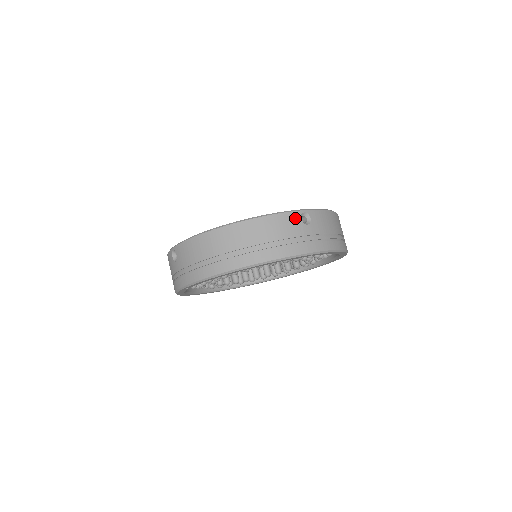
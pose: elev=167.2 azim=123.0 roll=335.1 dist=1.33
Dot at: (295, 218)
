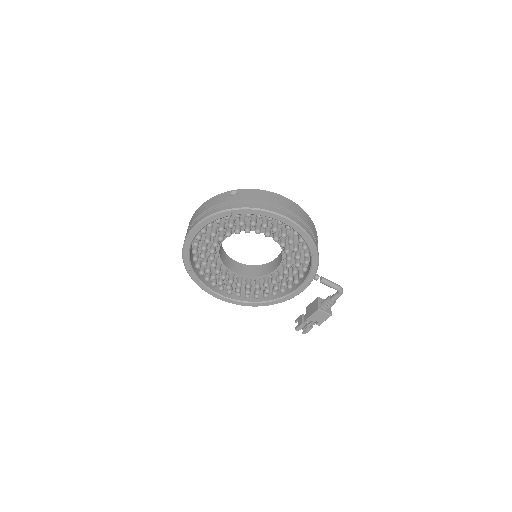
Dot at: (226, 195)
